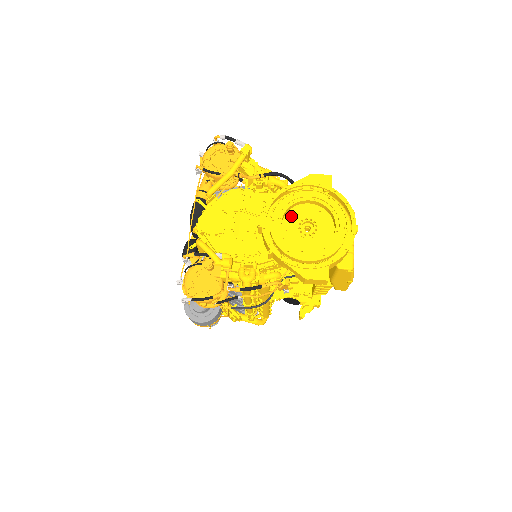
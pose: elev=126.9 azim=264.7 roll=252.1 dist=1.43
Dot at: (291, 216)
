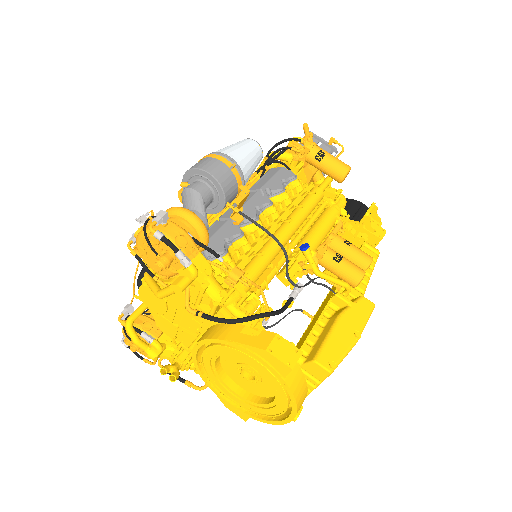
Dot at: occluded
